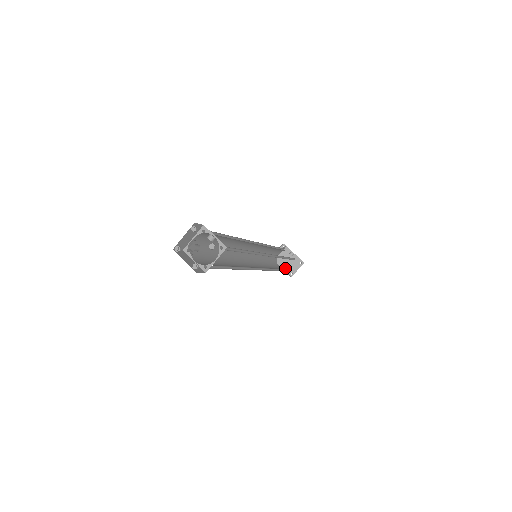
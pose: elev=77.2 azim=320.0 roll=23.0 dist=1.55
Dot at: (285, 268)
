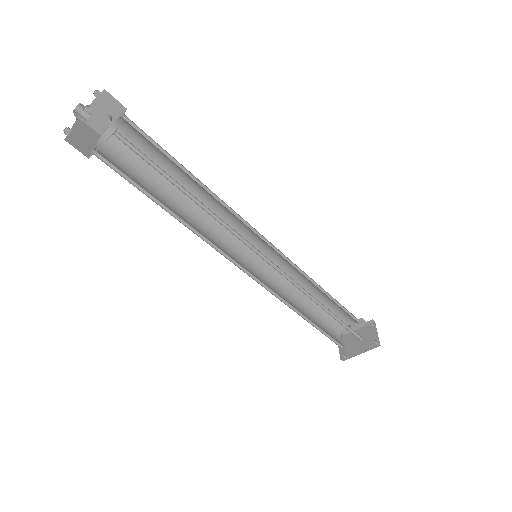
Dot at: (365, 349)
